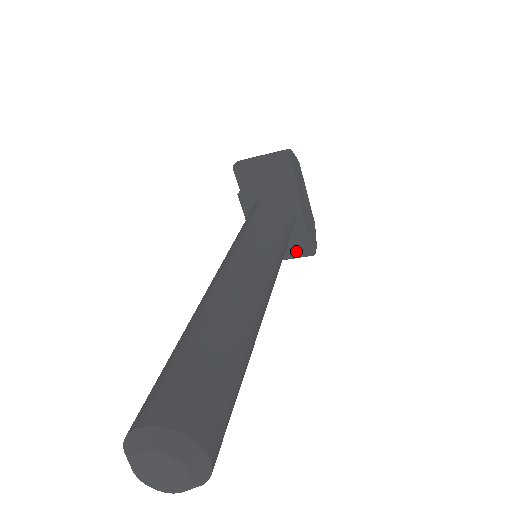
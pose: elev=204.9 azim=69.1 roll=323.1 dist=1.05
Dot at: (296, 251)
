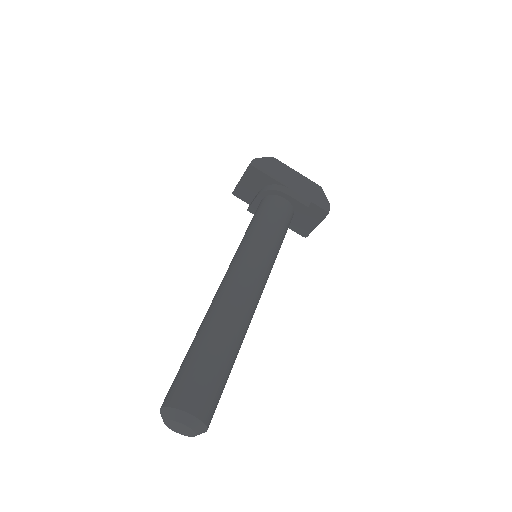
Dot at: (315, 219)
